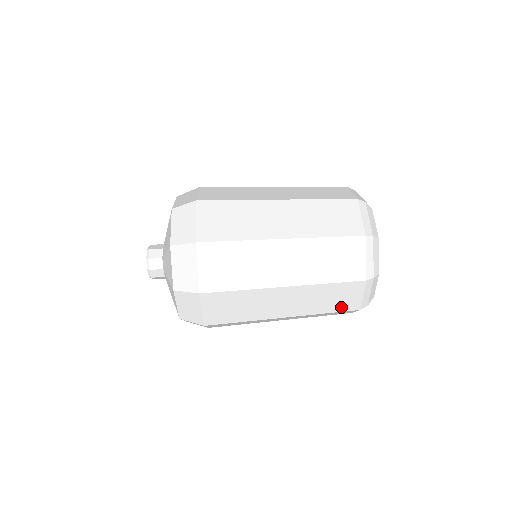
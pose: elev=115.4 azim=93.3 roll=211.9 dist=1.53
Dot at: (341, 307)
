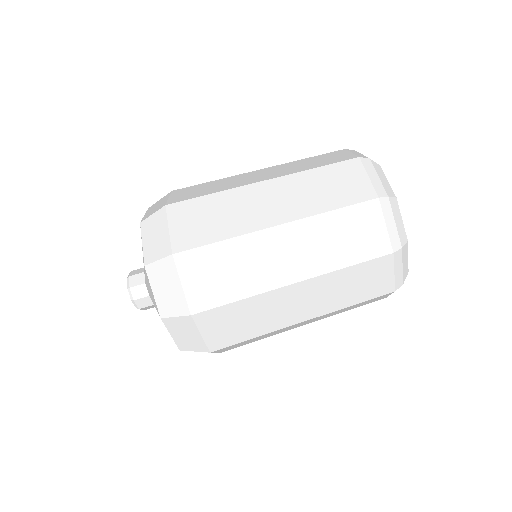
Dot at: (370, 293)
